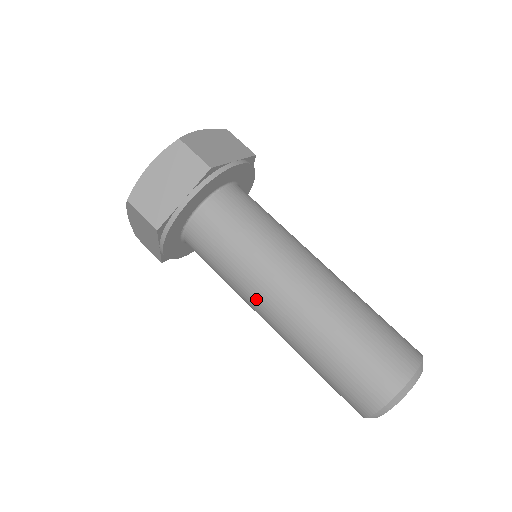
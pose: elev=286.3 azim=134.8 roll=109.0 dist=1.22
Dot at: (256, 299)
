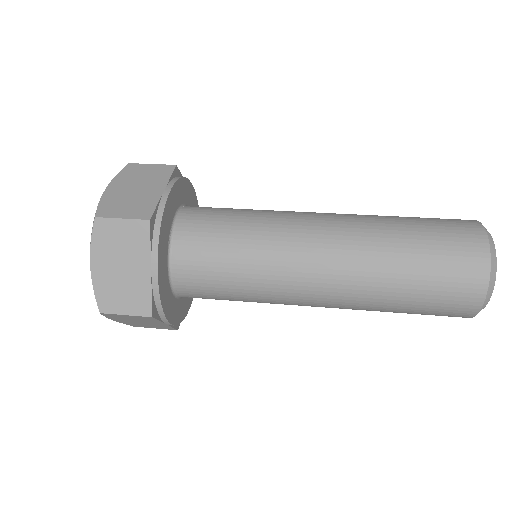
Dot at: (294, 251)
